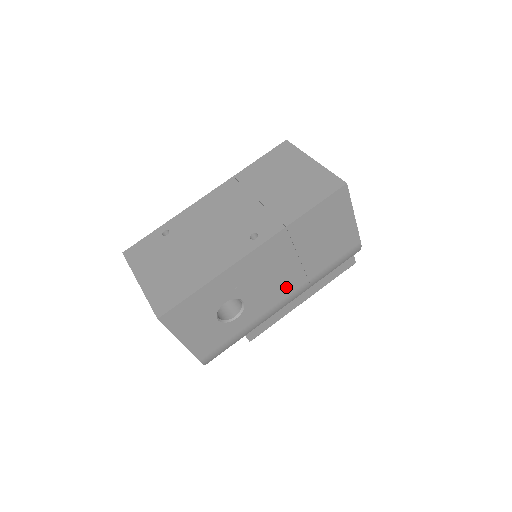
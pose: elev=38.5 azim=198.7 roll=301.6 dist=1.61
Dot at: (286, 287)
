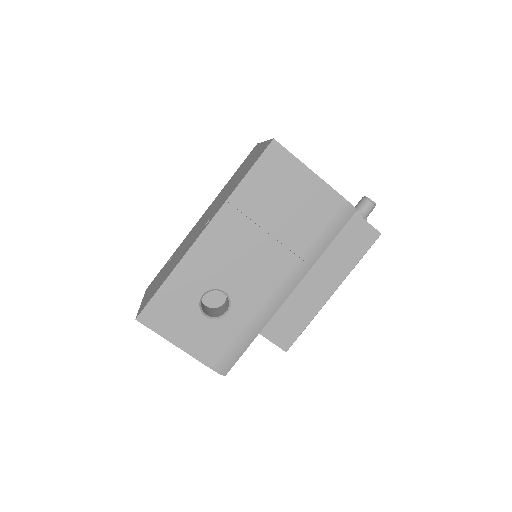
Dot at: (272, 269)
